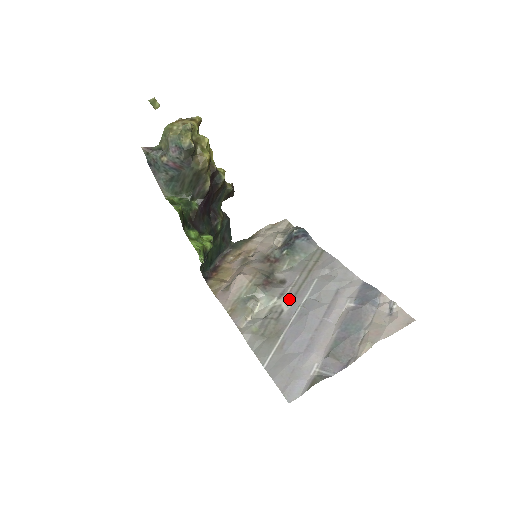
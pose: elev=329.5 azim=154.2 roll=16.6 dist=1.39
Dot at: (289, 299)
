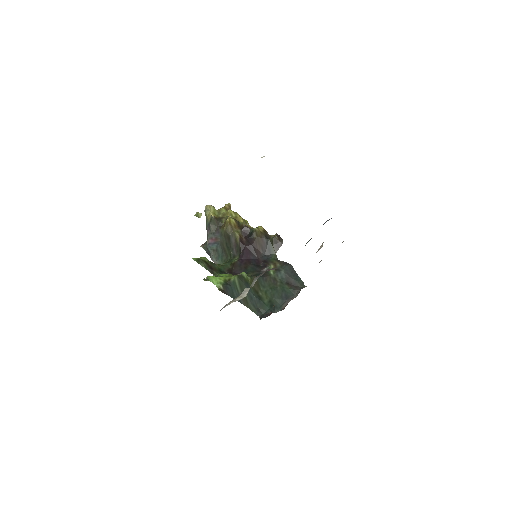
Dot at: occluded
